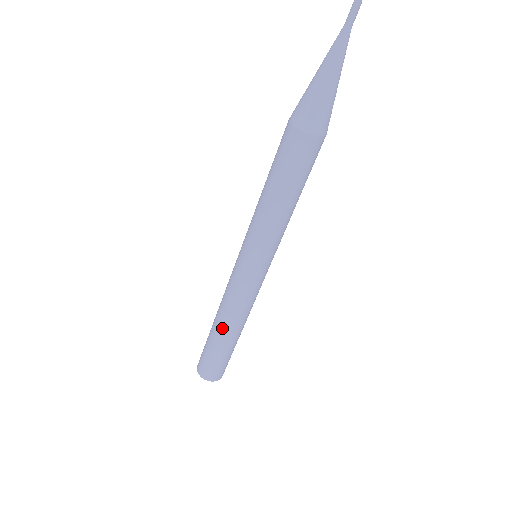
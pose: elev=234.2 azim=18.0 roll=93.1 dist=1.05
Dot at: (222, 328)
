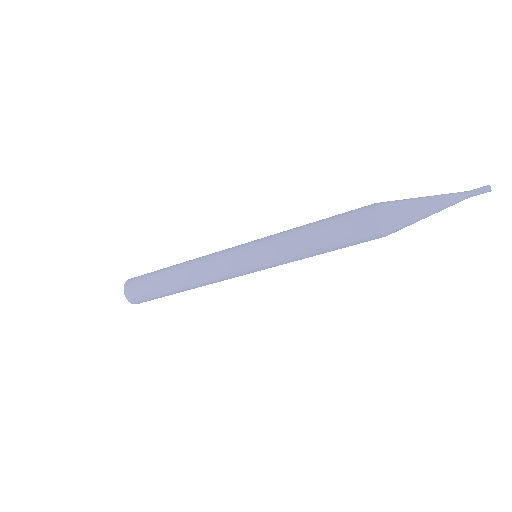
Dot at: (181, 281)
